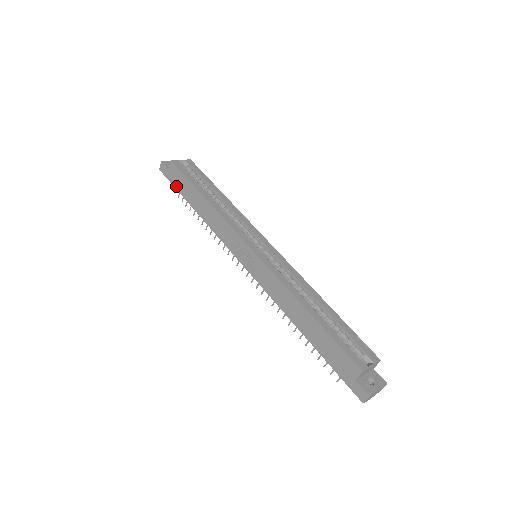
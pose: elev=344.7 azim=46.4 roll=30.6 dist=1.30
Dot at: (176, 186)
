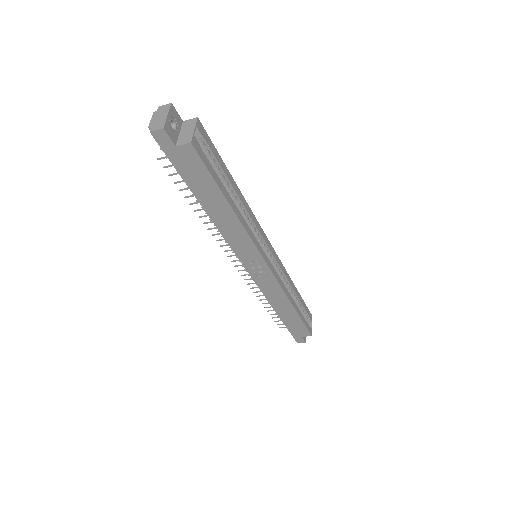
Dot at: (181, 171)
